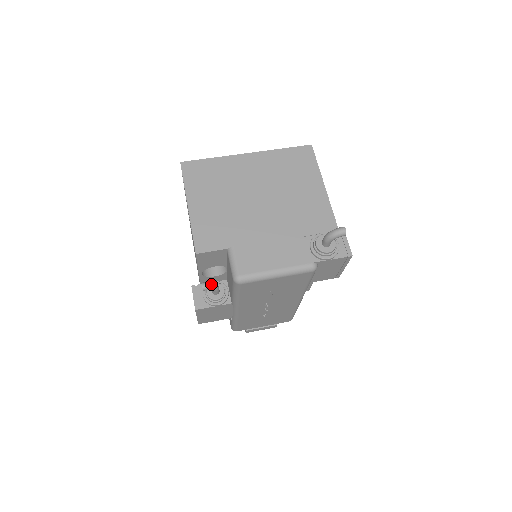
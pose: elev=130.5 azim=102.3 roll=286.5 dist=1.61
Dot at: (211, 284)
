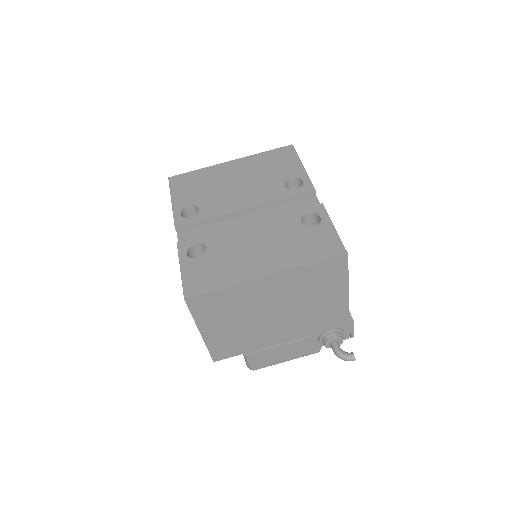
Dot at: occluded
